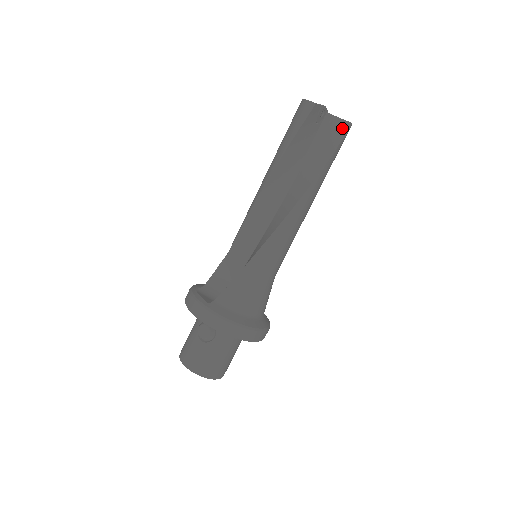
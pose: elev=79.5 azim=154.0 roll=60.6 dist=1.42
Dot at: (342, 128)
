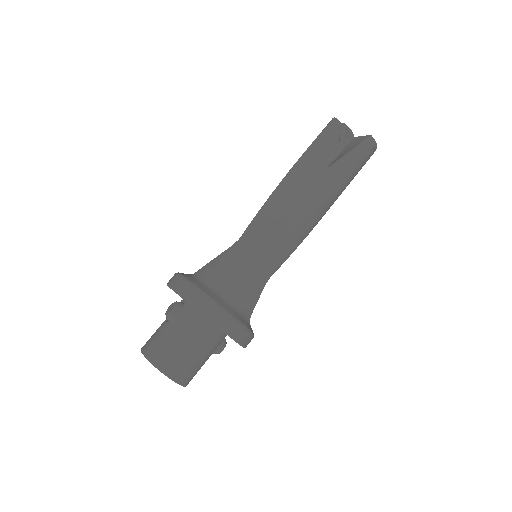
Dot at: (362, 140)
